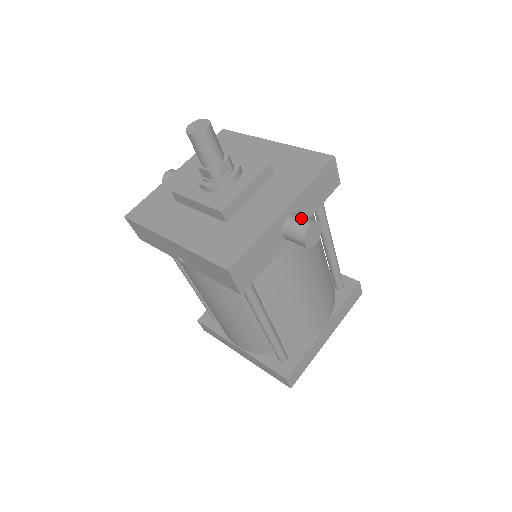
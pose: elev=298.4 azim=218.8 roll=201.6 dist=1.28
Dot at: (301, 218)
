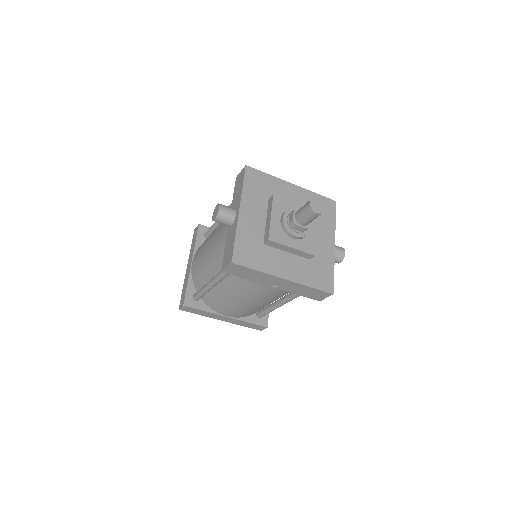
Dot at: (338, 248)
